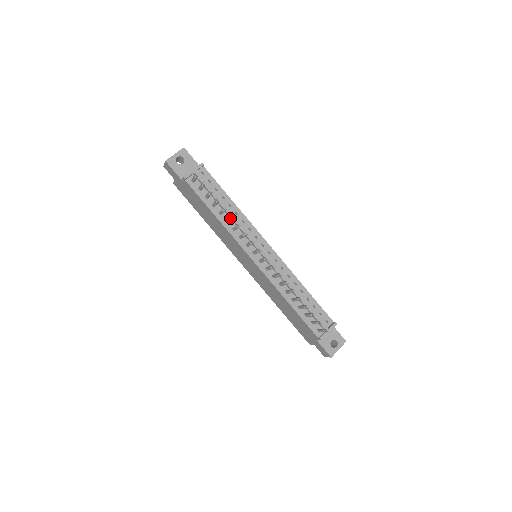
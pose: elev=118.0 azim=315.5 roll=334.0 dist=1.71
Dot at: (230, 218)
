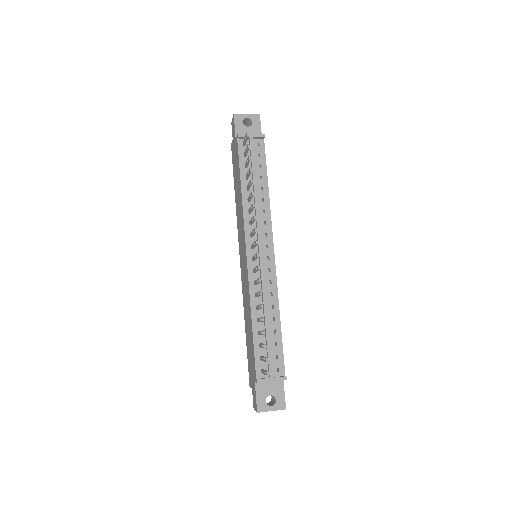
Dot at: occluded
